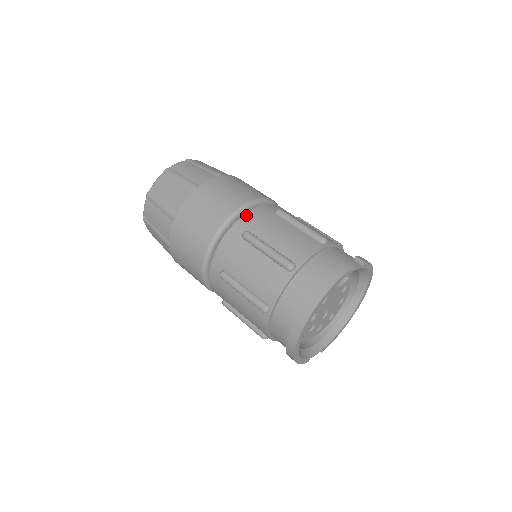
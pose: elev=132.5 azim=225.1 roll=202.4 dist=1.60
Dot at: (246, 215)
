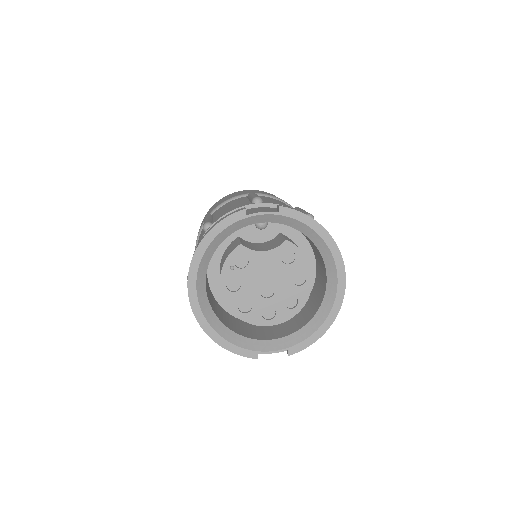
Dot at: (223, 205)
